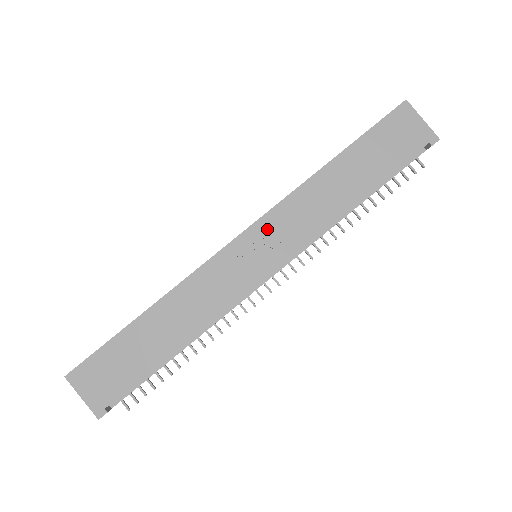
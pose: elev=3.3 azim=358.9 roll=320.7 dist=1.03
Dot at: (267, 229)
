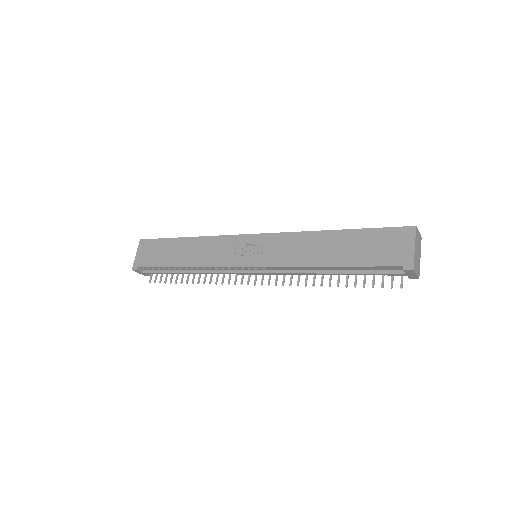
Dot at: (267, 242)
